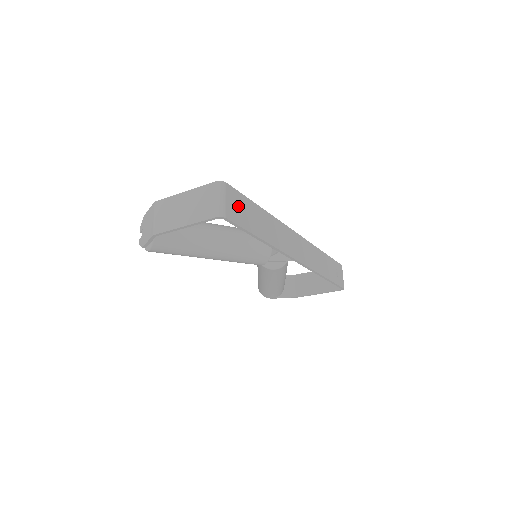
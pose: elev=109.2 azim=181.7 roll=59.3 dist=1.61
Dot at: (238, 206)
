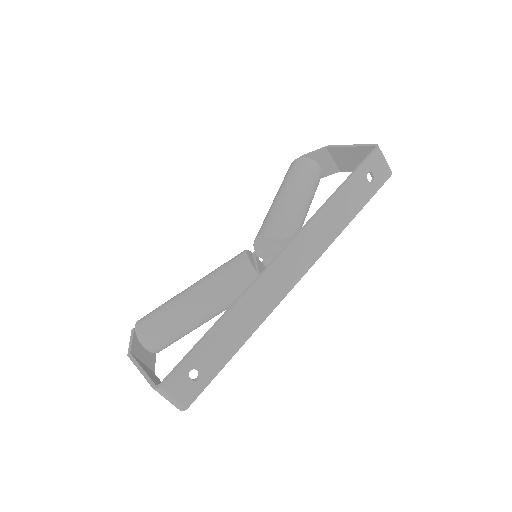
Dot at: (191, 368)
